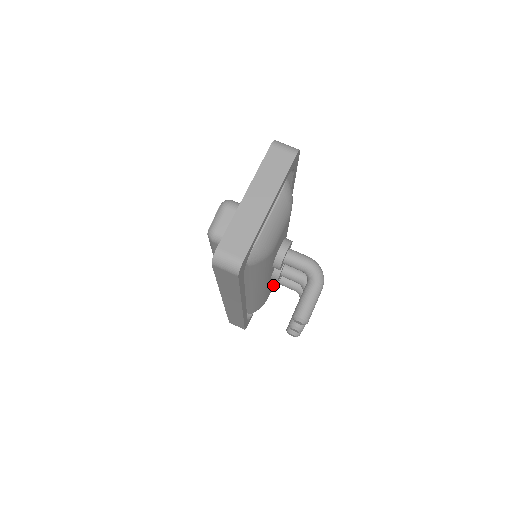
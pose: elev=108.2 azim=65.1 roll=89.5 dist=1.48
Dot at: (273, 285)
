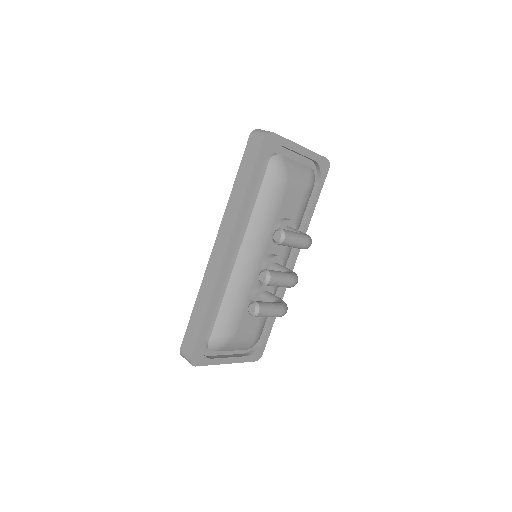
Dot at: (255, 289)
